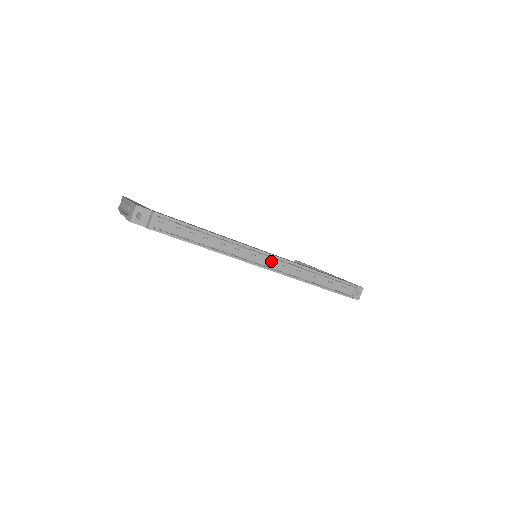
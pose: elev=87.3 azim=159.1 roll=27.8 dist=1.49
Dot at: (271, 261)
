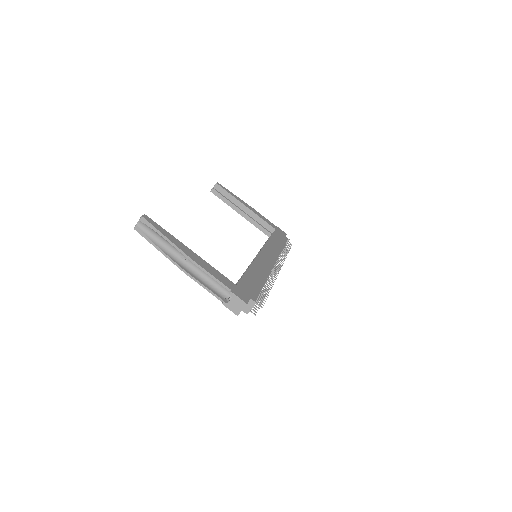
Dot at: occluded
